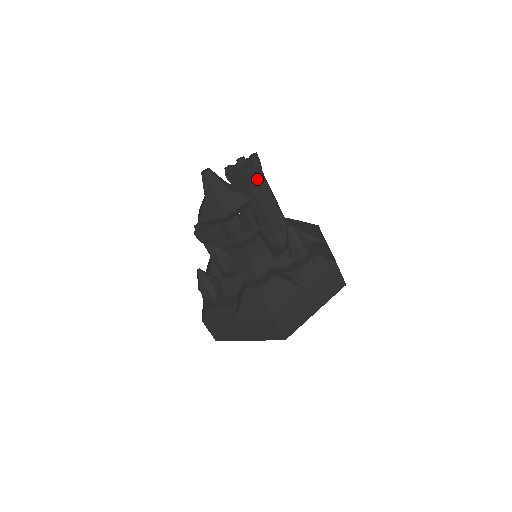
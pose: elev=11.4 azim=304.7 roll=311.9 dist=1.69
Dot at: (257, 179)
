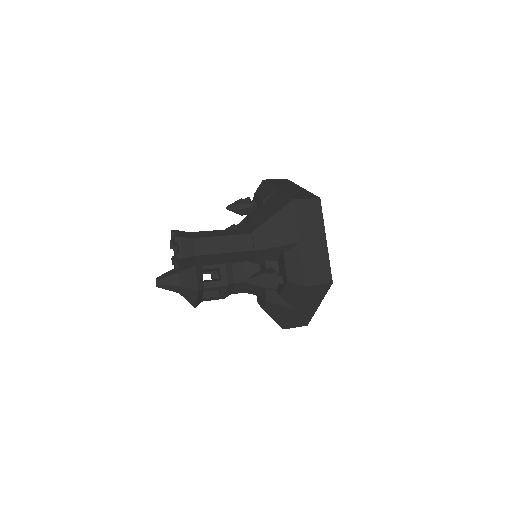
Dot at: (193, 261)
